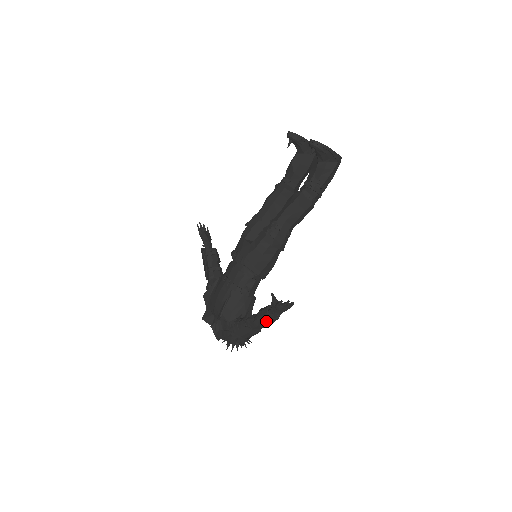
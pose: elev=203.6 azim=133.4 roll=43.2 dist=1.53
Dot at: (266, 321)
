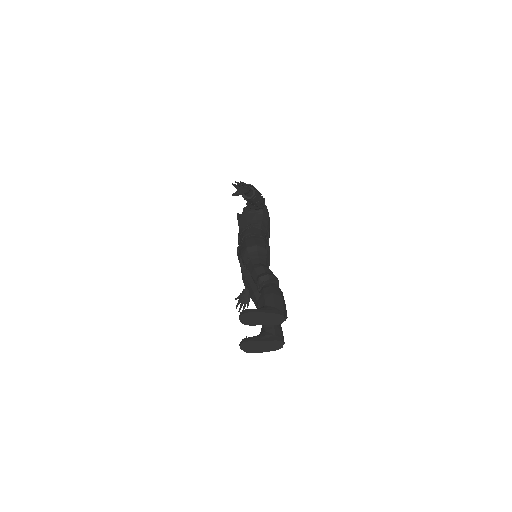
Dot at: occluded
